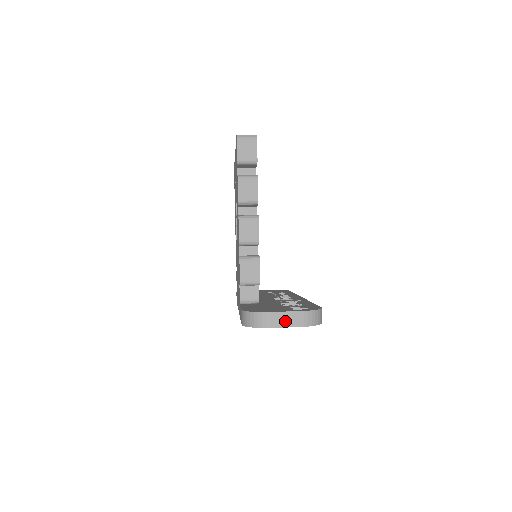
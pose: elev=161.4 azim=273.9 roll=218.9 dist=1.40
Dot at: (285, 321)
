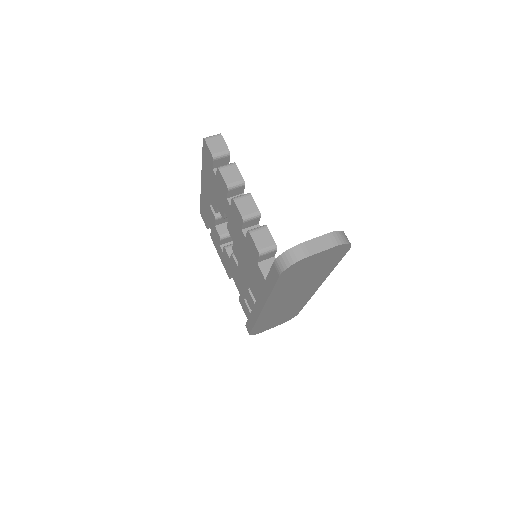
Dot at: (320, 246)
